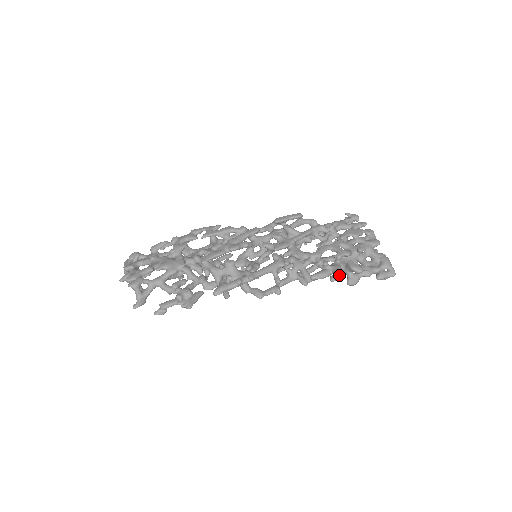
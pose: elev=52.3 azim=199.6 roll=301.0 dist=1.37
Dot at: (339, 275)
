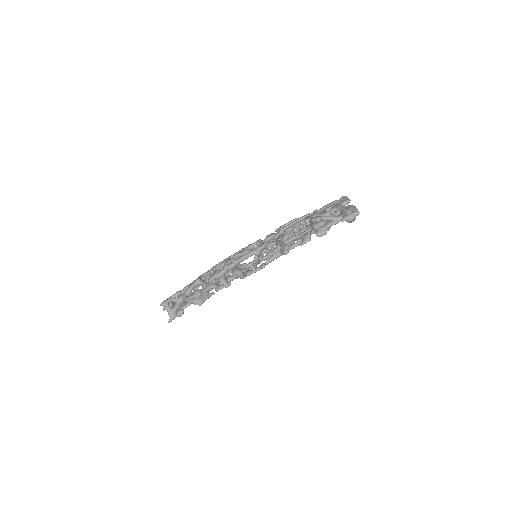
Dot at: (303, 230)
